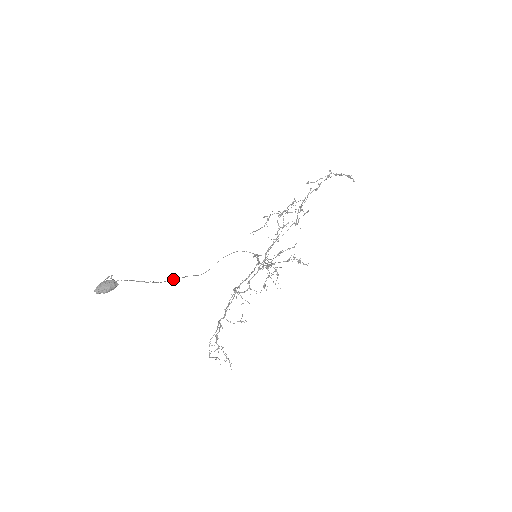
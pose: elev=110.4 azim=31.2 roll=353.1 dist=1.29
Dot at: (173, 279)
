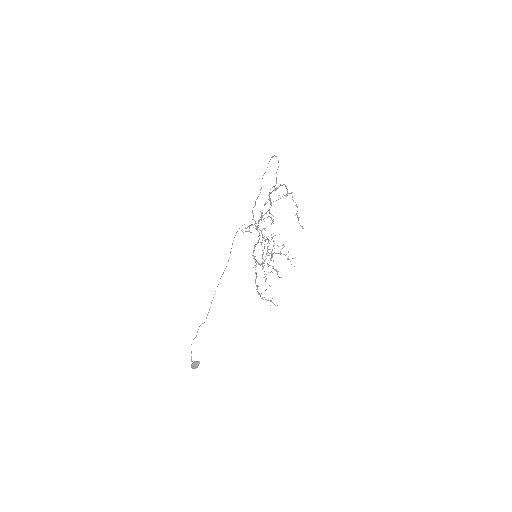
Dot at: (214, 294)
